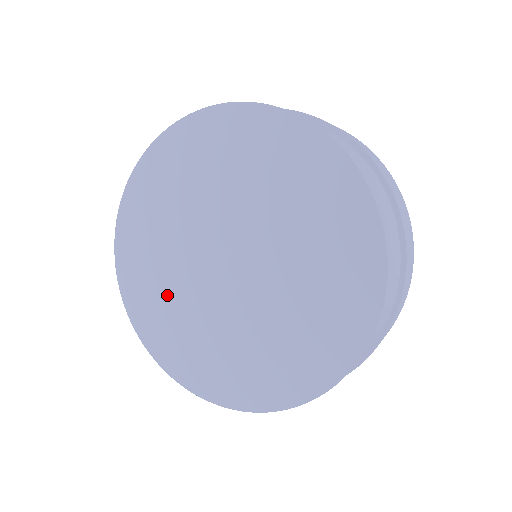
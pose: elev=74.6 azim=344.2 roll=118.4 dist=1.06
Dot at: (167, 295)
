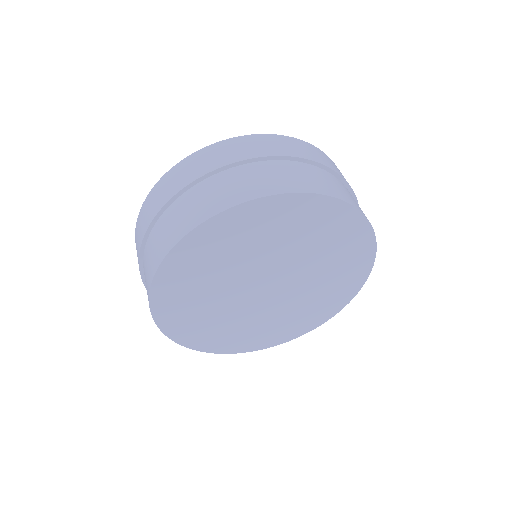
Dot at: (223, 325)
